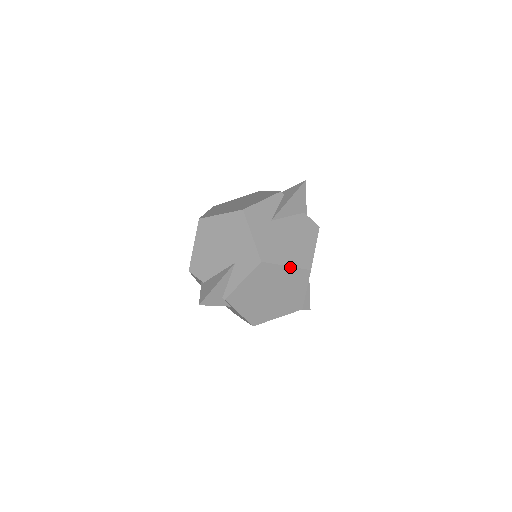
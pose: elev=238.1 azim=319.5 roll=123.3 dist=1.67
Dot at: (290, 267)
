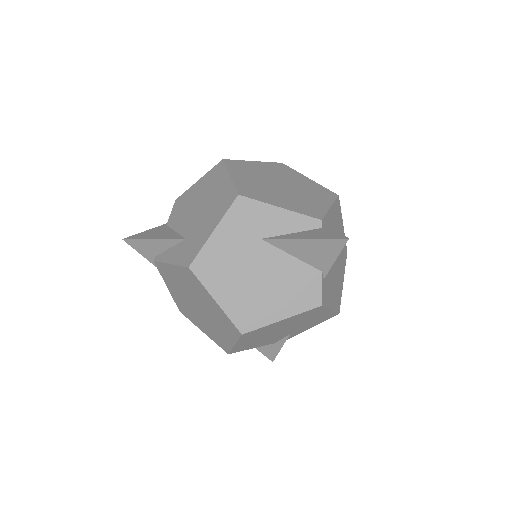
Dot at: (219, 306)
